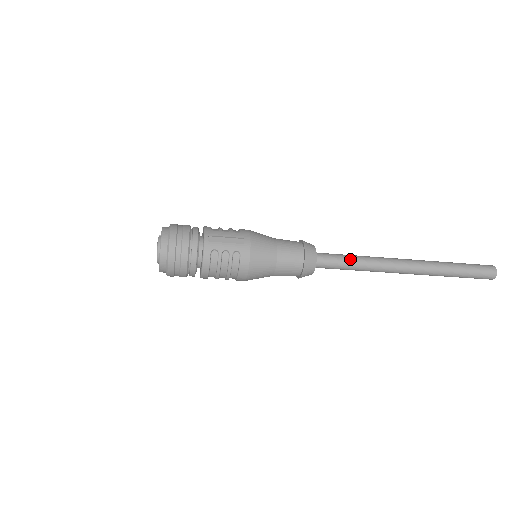
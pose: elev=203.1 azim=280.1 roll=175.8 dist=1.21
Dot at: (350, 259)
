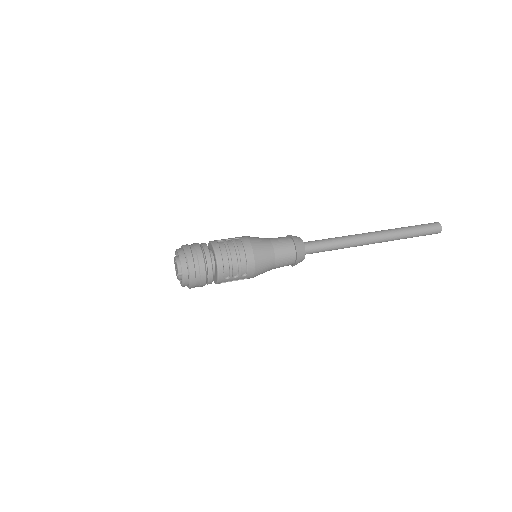
Dot at: occluded
